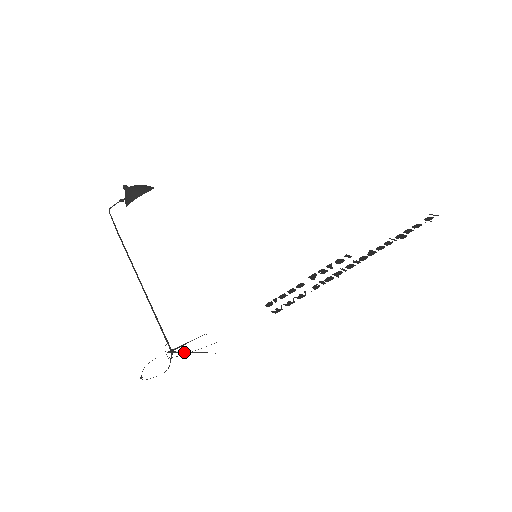
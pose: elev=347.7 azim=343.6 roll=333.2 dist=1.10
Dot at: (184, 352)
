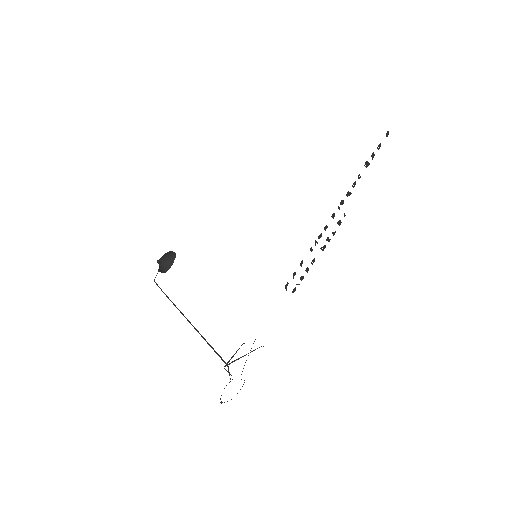
Dot at: (231, 358)
